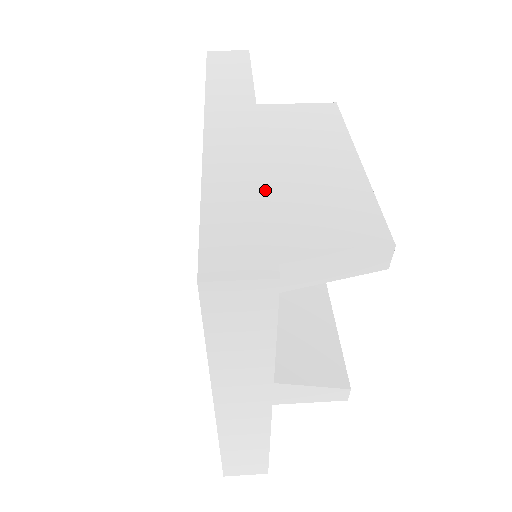
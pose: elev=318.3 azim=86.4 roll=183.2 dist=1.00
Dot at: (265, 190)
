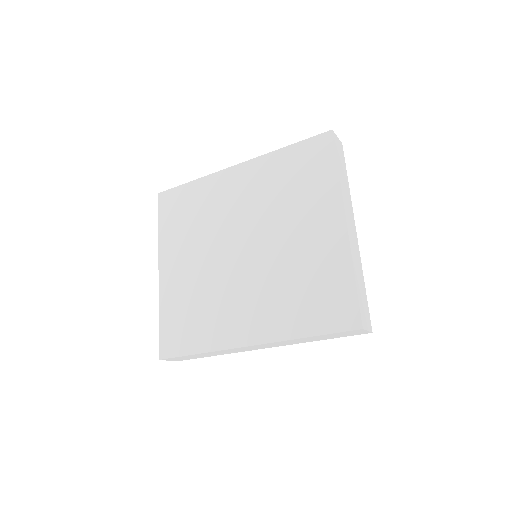
Dot at: occluded
